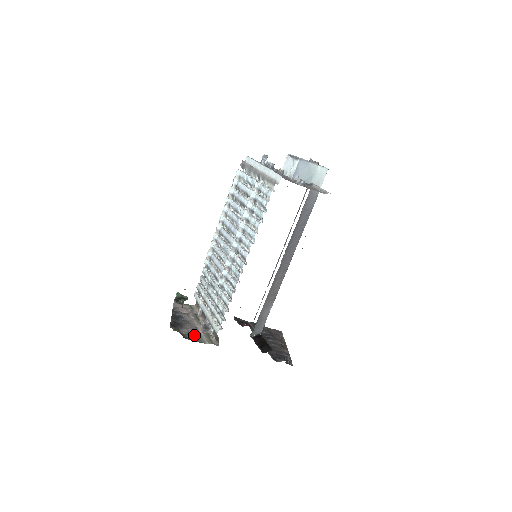
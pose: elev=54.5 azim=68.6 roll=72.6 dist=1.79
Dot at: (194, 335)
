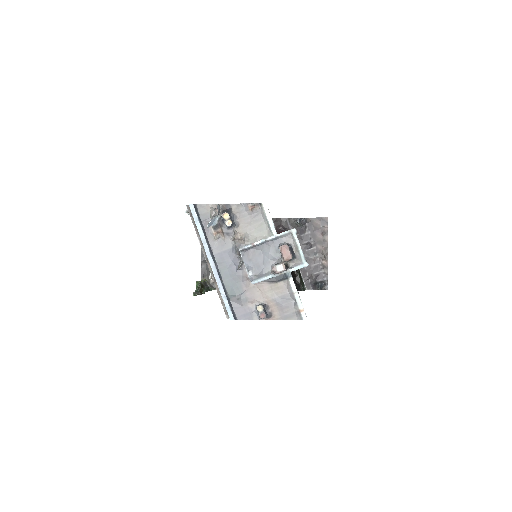
Dot at: occluded
